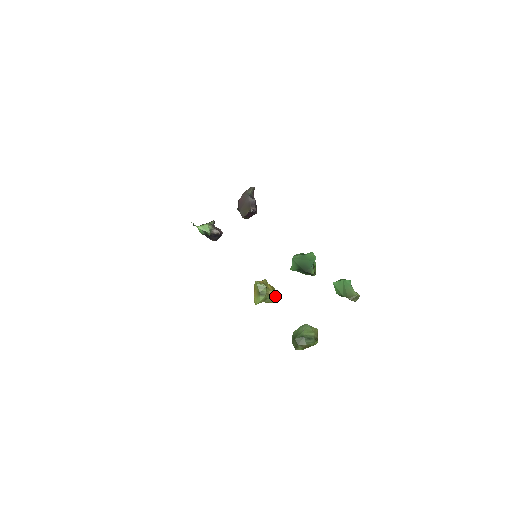
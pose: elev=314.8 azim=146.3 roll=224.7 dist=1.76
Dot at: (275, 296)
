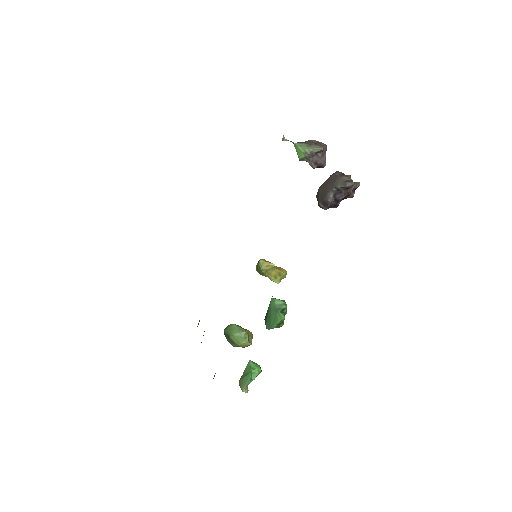
Dot at: occluded
